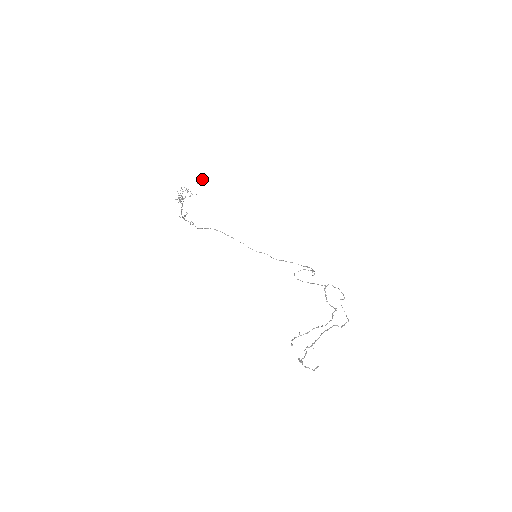
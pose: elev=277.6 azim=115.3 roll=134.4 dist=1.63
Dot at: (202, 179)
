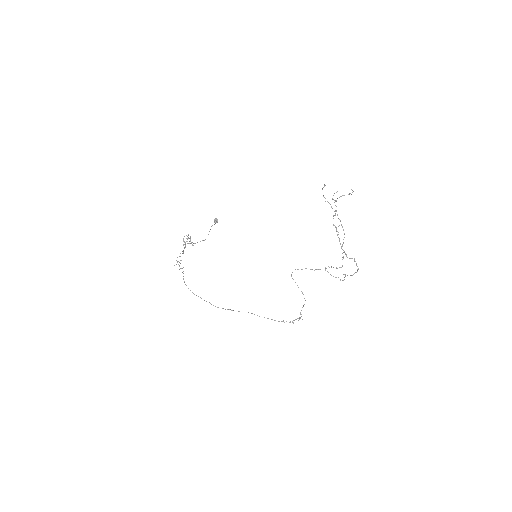
Dot at: occluded
